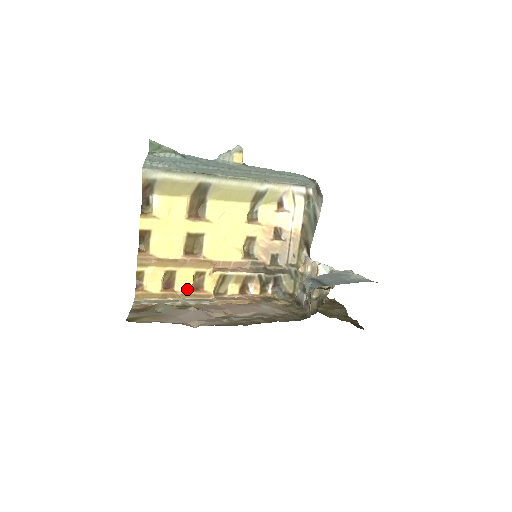
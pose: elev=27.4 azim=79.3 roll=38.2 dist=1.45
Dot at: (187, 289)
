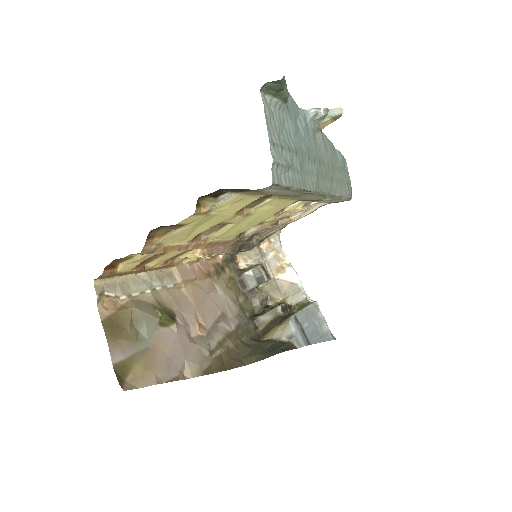
Dot at: (159, 264)
